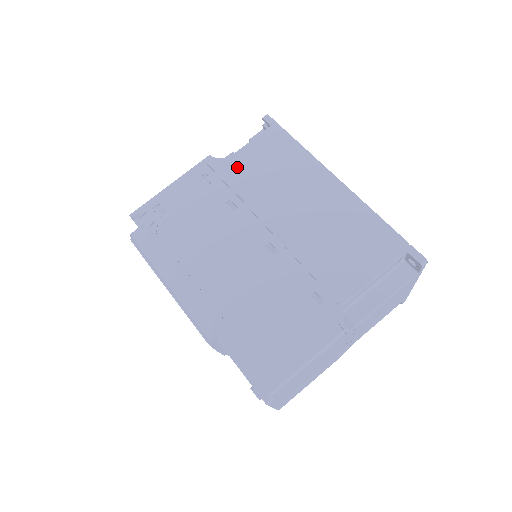
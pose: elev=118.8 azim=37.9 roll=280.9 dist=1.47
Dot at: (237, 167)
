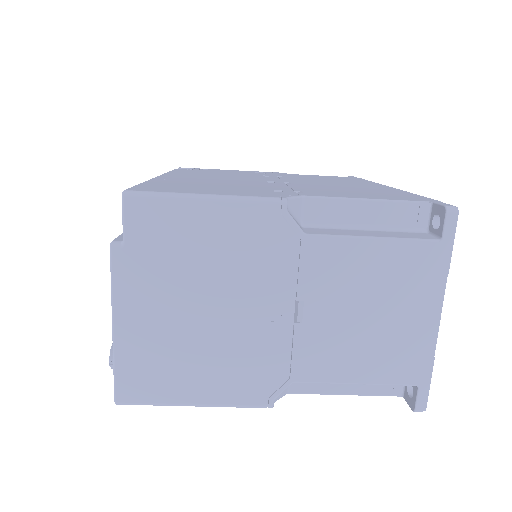
Dot at: (296, 175)
